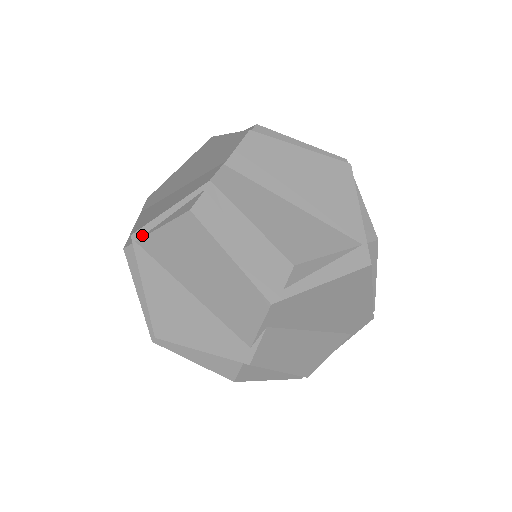
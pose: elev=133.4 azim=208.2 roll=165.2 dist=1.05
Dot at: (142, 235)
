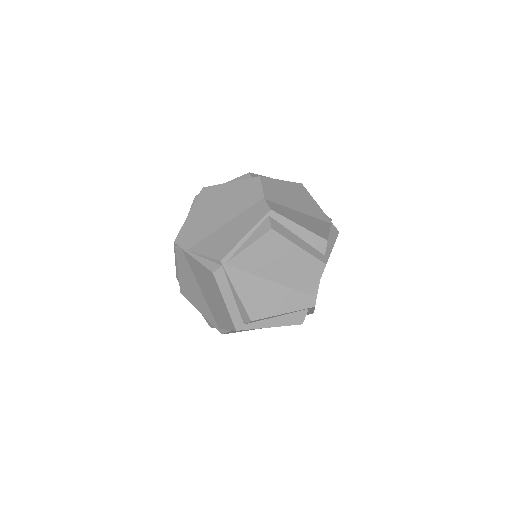
Dot at: (229, 258)
